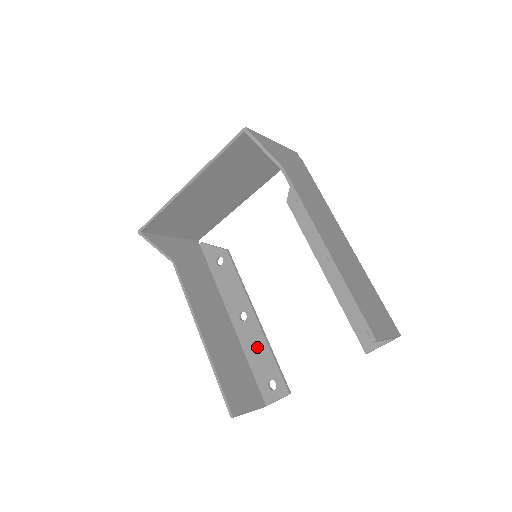
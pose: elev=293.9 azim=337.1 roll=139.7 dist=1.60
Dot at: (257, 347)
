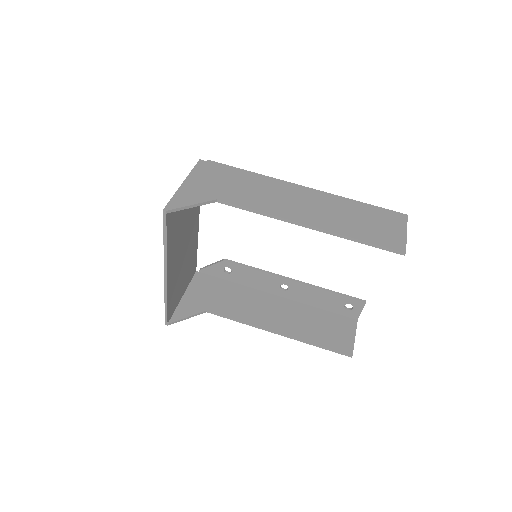
Dot at: (315, 296)
